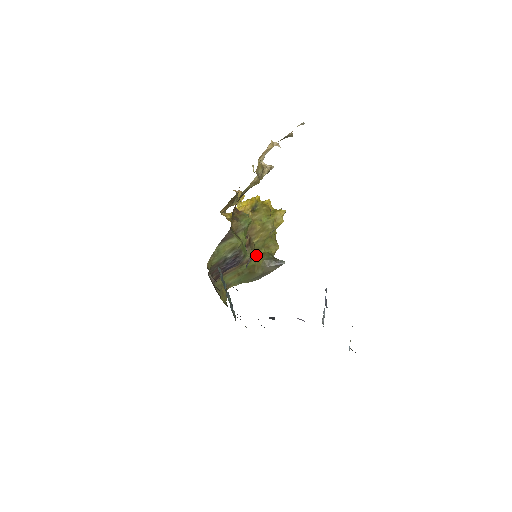
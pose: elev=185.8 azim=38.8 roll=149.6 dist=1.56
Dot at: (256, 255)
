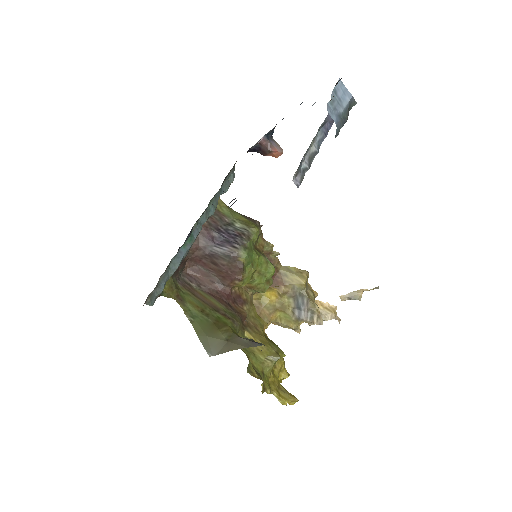
Dot at: (237, 332)
